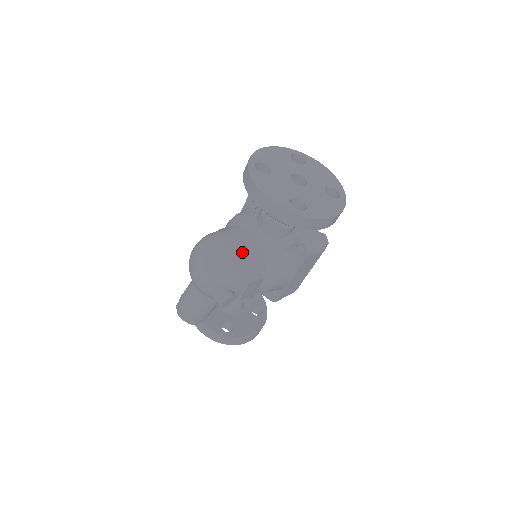
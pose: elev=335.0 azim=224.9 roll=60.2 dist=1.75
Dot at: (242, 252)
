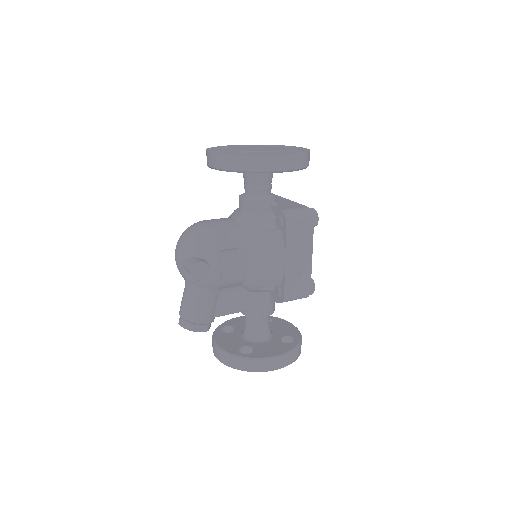
Dot at: (215, 226)
